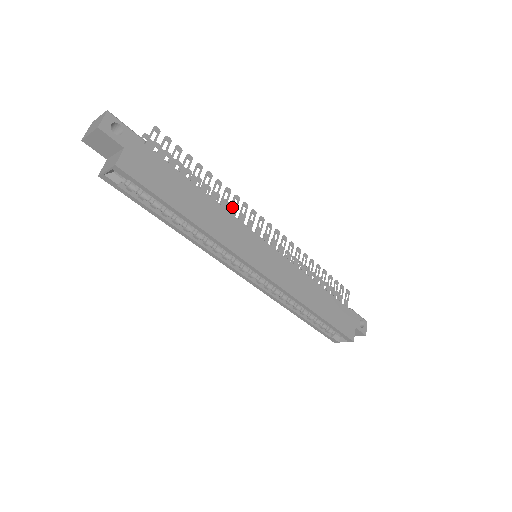
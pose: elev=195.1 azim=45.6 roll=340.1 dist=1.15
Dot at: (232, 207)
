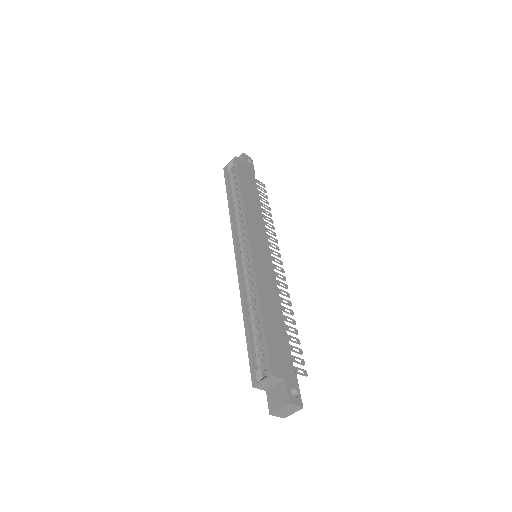
Dot at: (268, 229)
